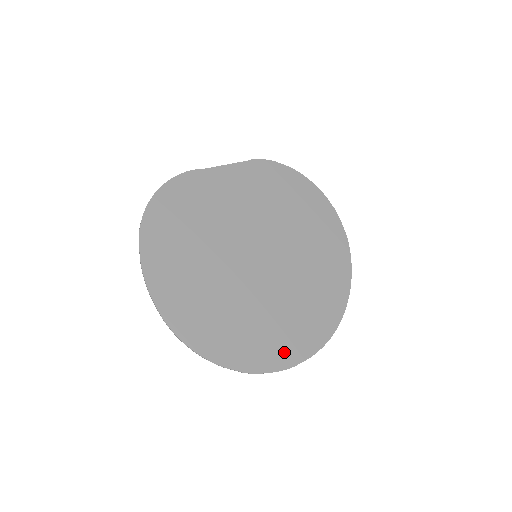
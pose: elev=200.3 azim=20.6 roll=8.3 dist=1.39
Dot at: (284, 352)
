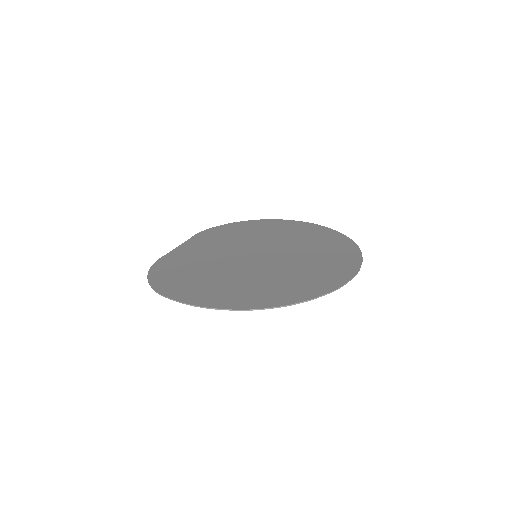
Dot at: (342, 270)
